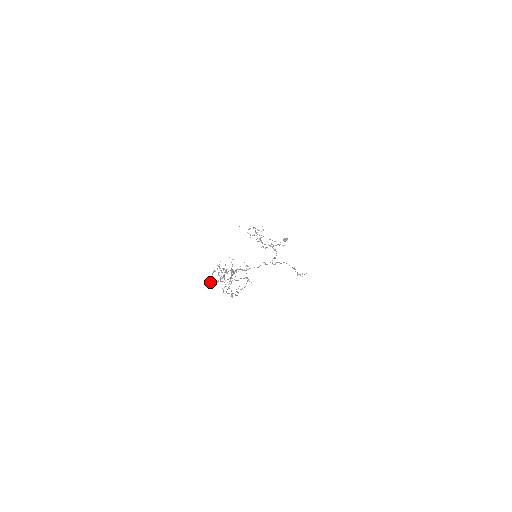
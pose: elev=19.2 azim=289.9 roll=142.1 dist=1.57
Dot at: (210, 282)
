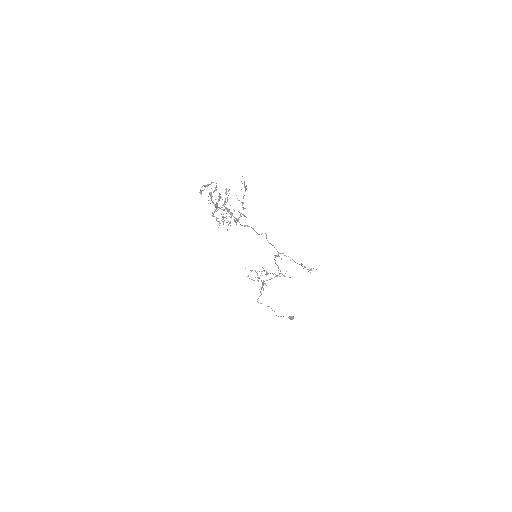
Dot at: occluded
